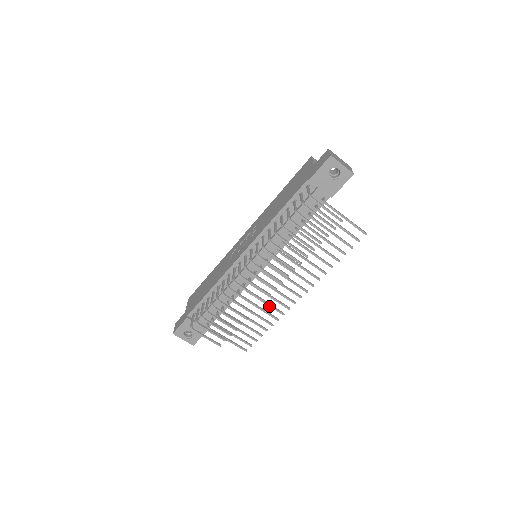
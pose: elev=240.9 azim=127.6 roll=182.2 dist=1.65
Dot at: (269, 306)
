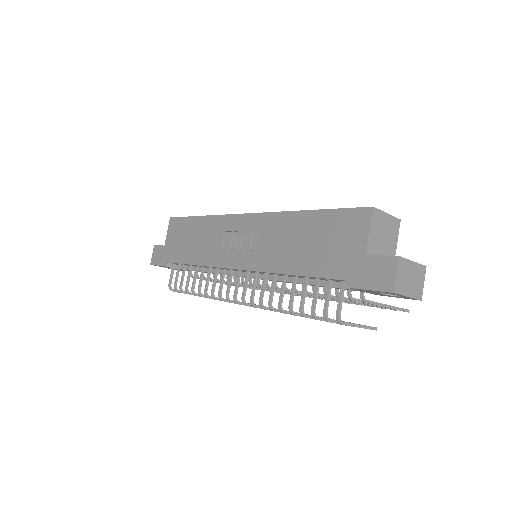
Dot at: occluded
